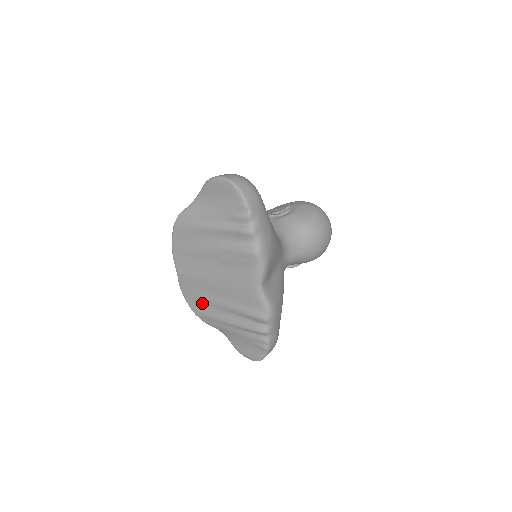
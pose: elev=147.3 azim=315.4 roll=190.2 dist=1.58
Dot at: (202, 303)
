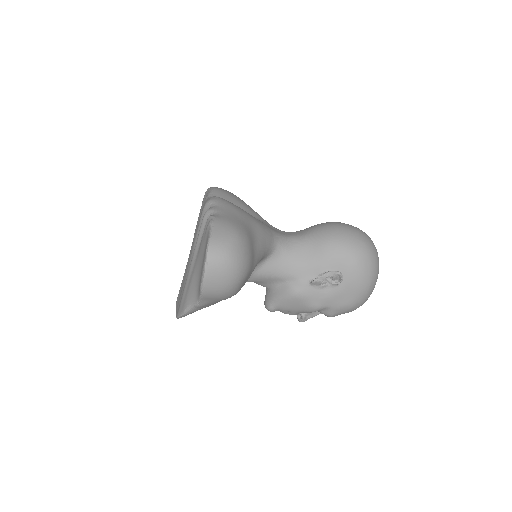
Dot at: occluded
